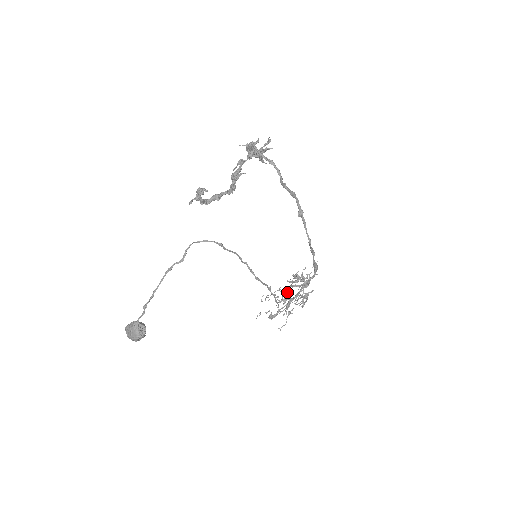
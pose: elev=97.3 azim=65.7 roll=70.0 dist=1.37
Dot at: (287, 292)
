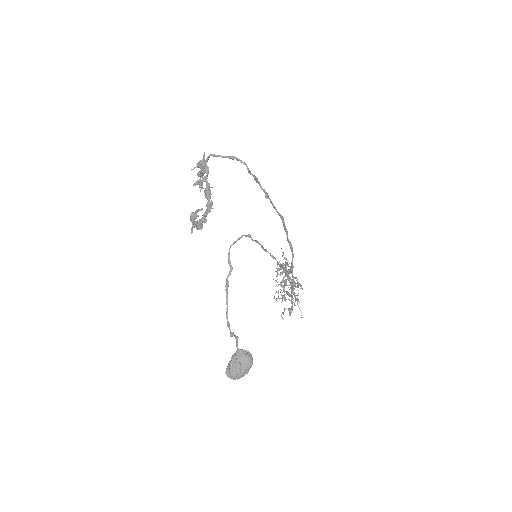
Dot at: (284, 285)
